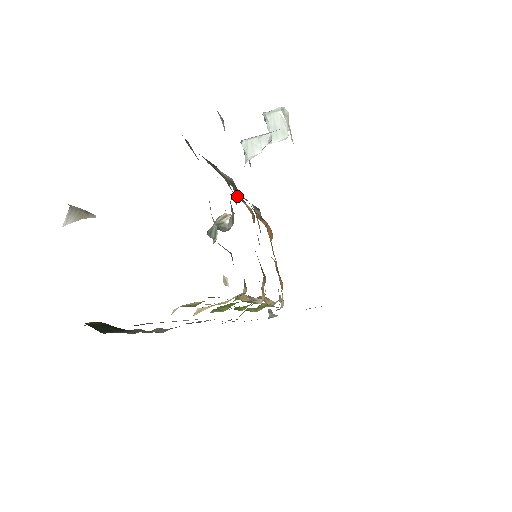
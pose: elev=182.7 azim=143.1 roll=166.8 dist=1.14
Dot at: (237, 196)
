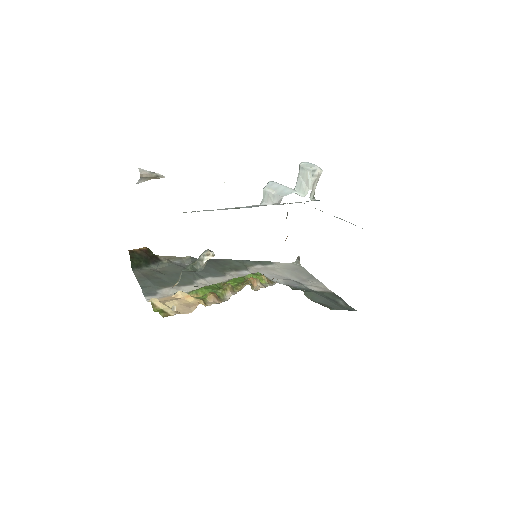
Dot at: occluded
